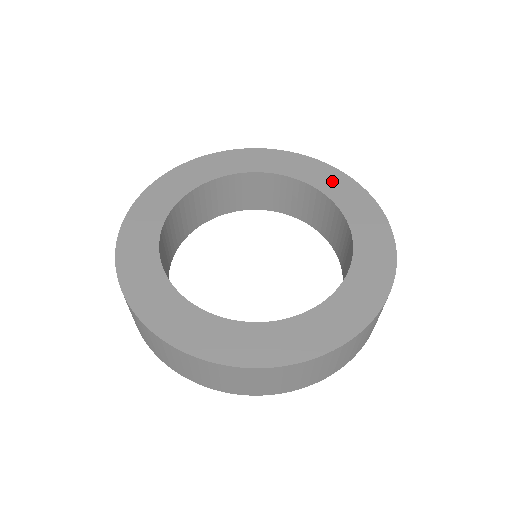
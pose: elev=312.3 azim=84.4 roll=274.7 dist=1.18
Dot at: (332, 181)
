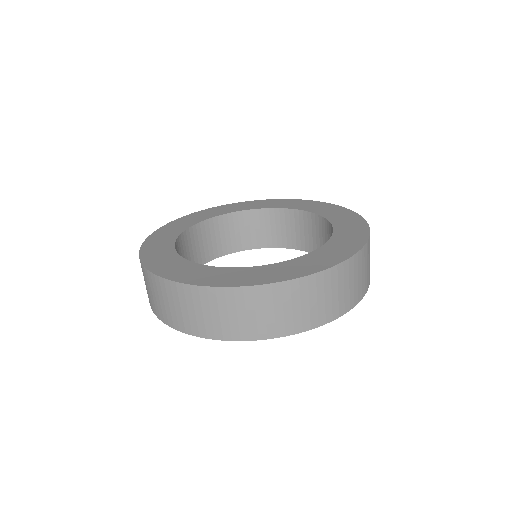
Dot at: (298, 204)
